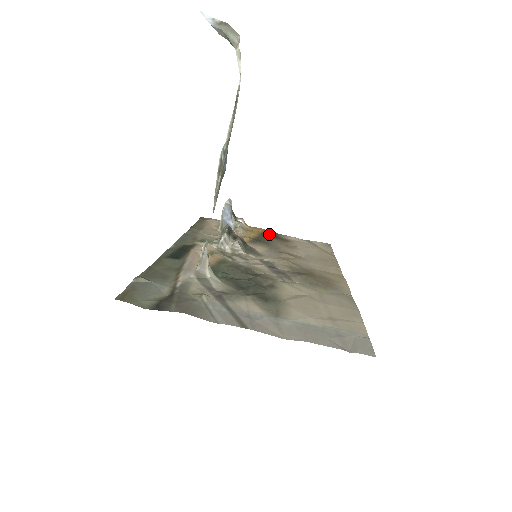
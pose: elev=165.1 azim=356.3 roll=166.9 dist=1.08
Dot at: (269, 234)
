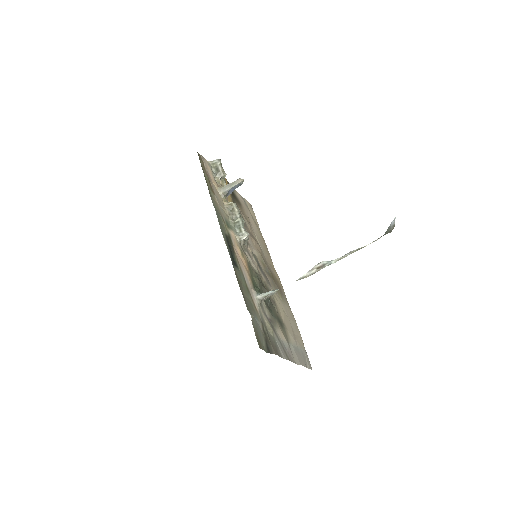
Dot at: occluded
